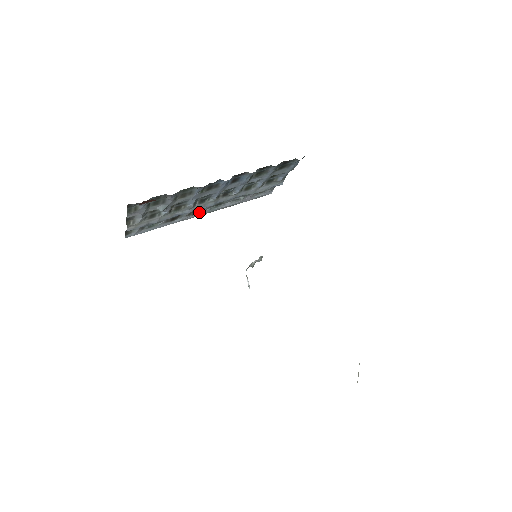
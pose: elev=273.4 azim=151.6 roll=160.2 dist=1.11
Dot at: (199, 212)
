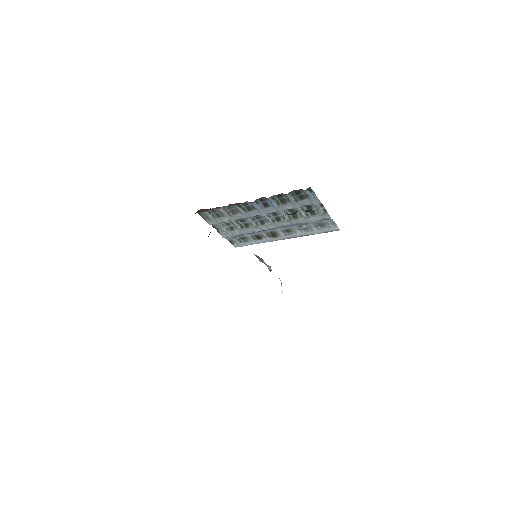
Dot at: (277, 236)
